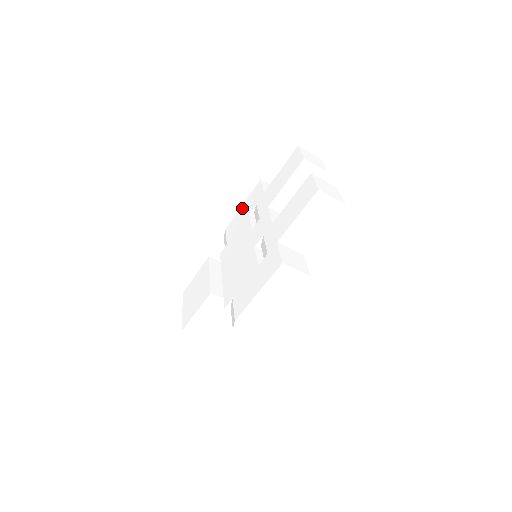
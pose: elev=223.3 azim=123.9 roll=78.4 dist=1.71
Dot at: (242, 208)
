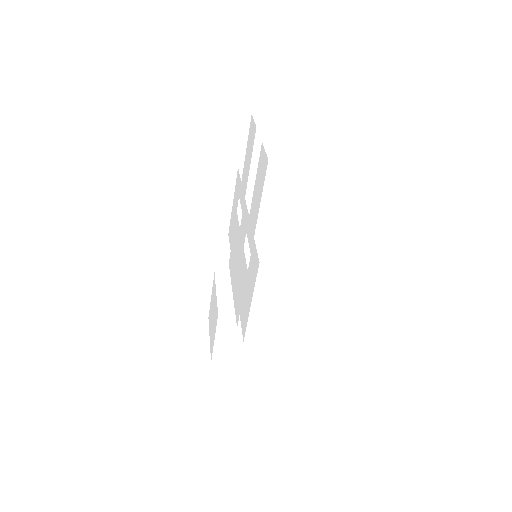
Dot at: (233, 206)
